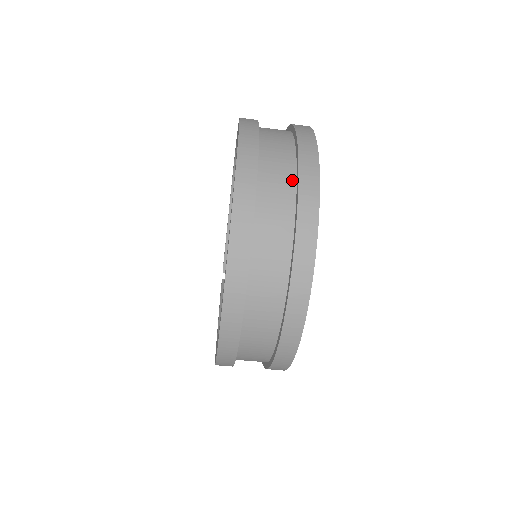
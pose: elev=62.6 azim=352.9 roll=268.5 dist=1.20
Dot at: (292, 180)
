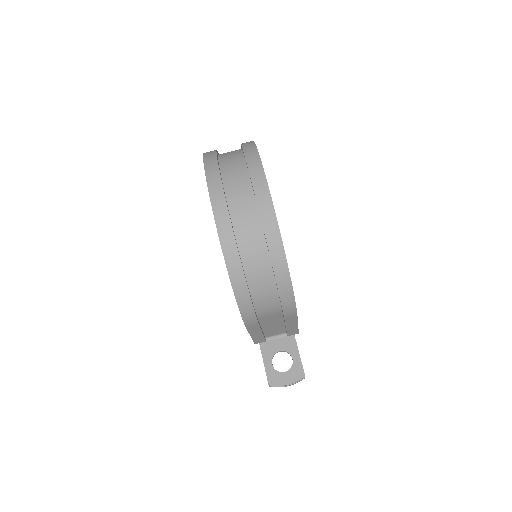
Dot at: (239, 149)
